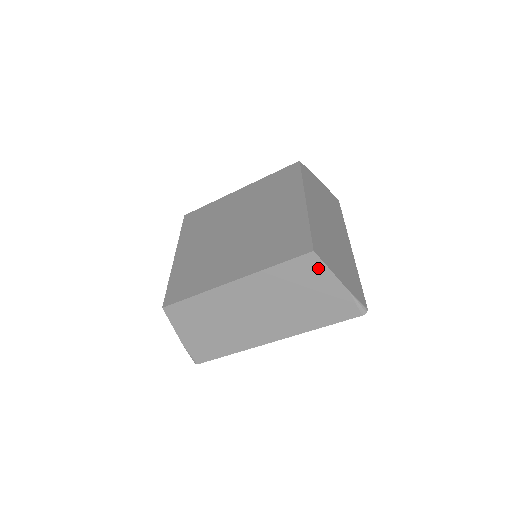
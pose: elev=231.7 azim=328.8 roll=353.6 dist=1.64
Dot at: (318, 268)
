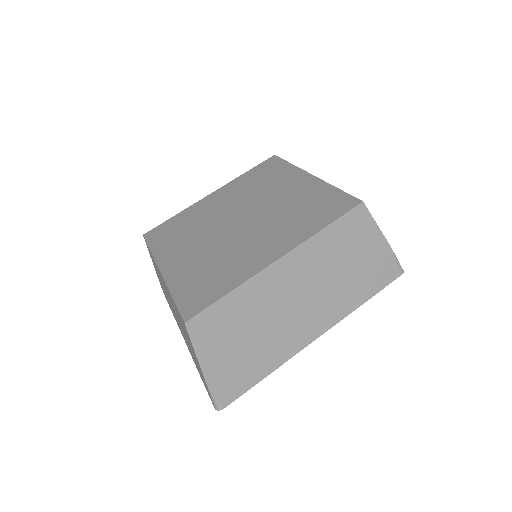
Dot at: (189, 338)
